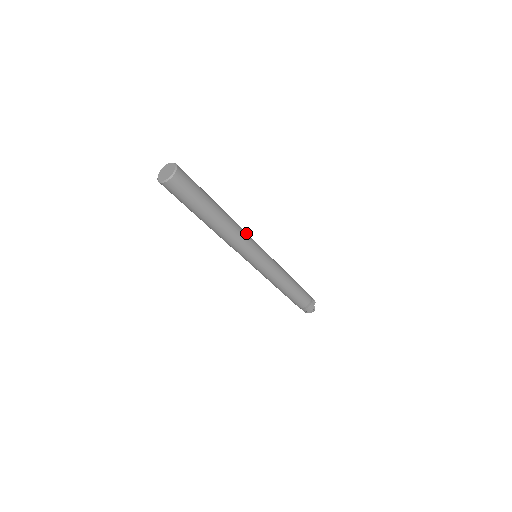
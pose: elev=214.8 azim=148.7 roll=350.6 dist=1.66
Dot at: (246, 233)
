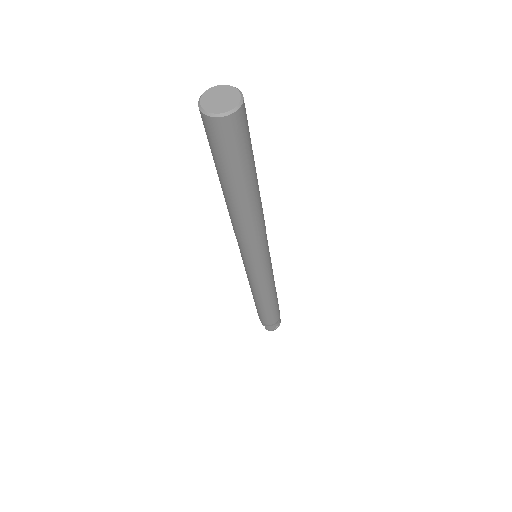
Dot at: occluded
